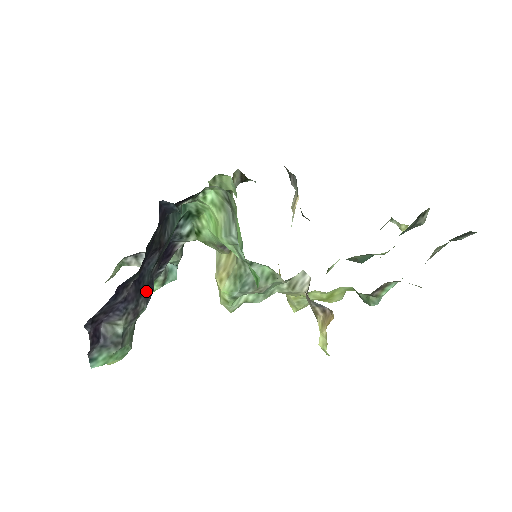
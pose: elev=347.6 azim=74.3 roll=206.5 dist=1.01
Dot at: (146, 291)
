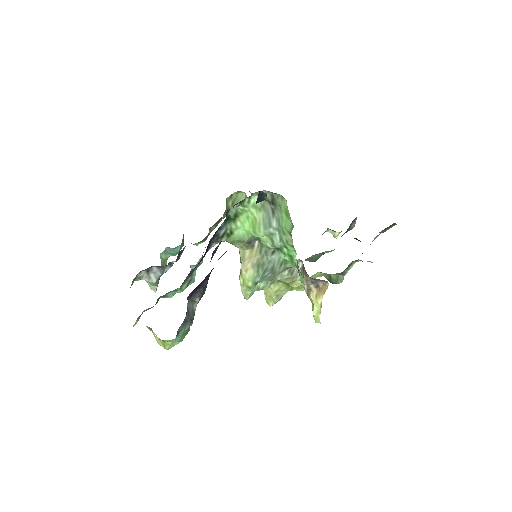
Dot at: occluded
